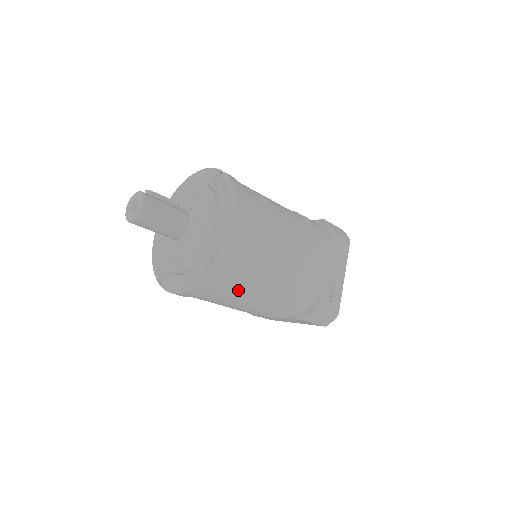
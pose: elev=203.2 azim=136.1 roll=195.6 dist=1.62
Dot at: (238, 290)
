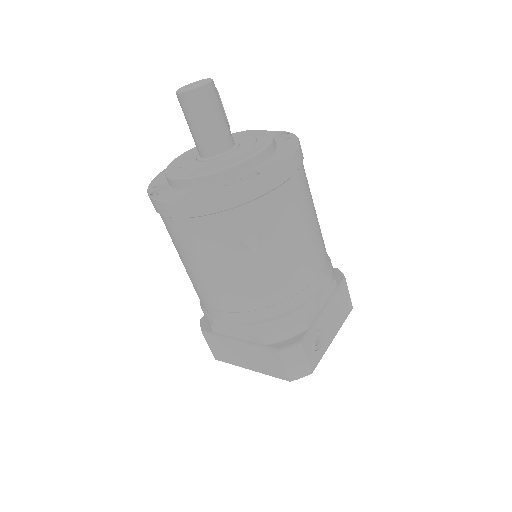
Dot at: (241, 243)
